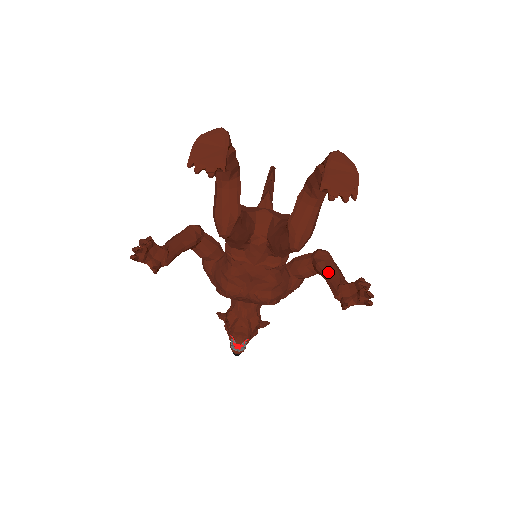
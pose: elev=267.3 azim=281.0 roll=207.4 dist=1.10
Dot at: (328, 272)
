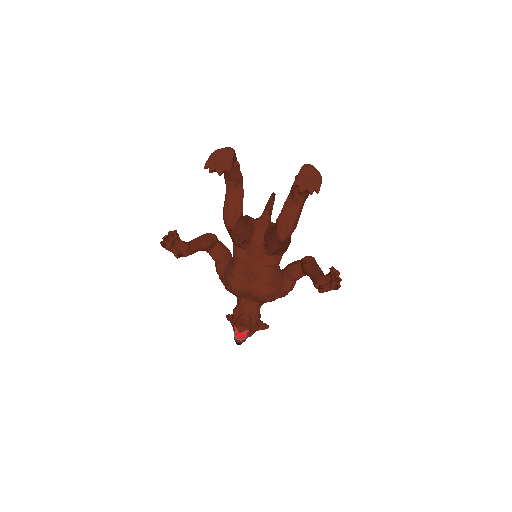
Dot at: (311, 270)
